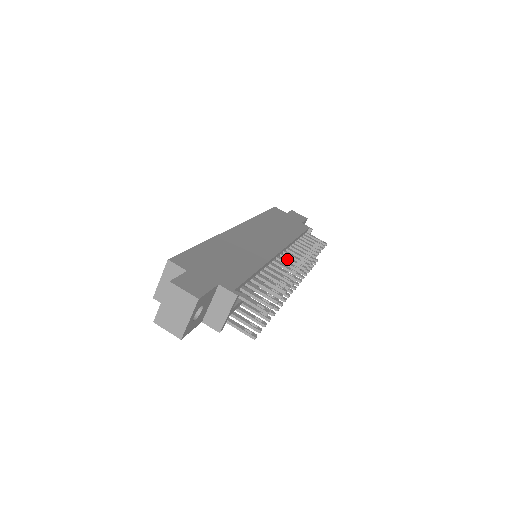
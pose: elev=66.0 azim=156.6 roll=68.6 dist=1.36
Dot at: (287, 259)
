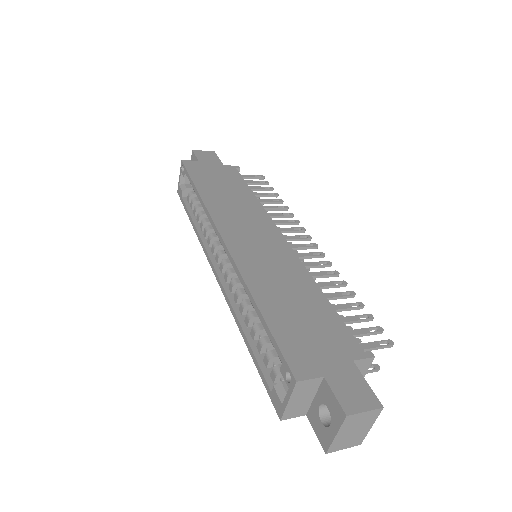
Dot at: (290, 240)
